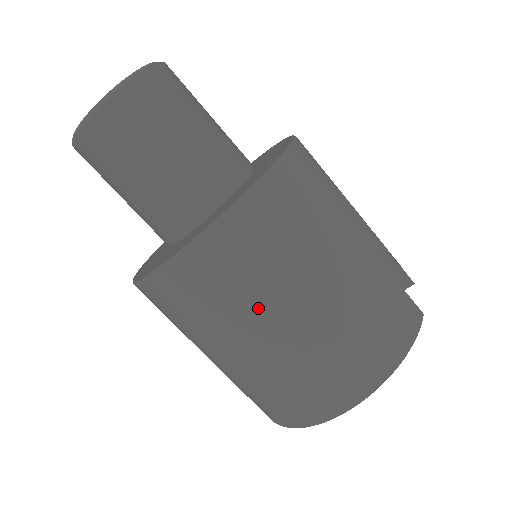
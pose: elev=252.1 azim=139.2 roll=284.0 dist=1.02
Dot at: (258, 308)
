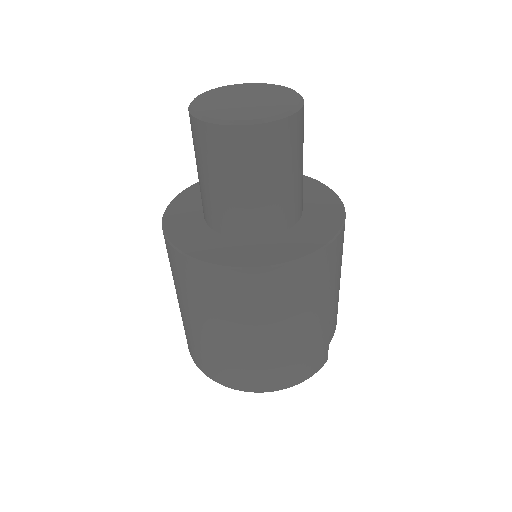
Dot at: (244, 322)
